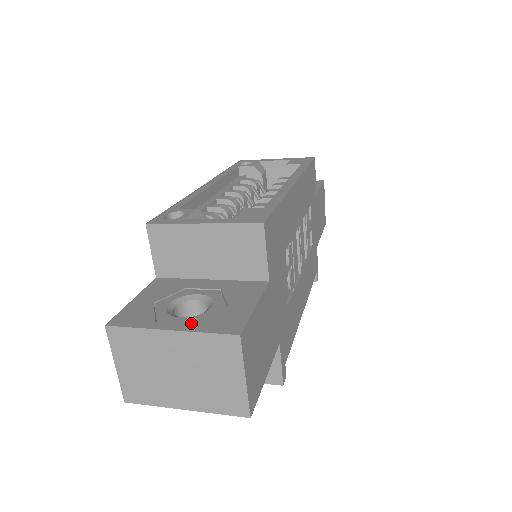
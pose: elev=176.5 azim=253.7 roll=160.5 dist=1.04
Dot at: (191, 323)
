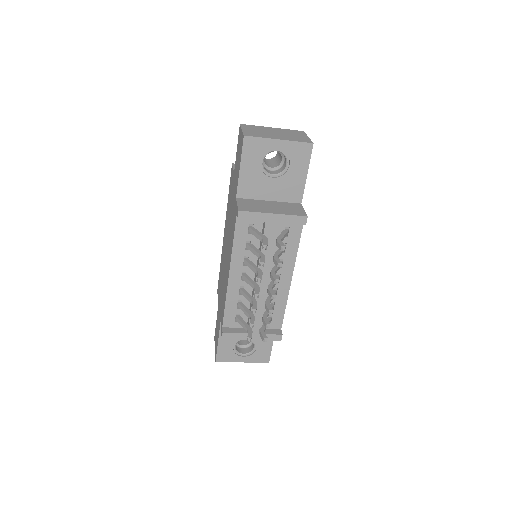
Dot at: occluded
